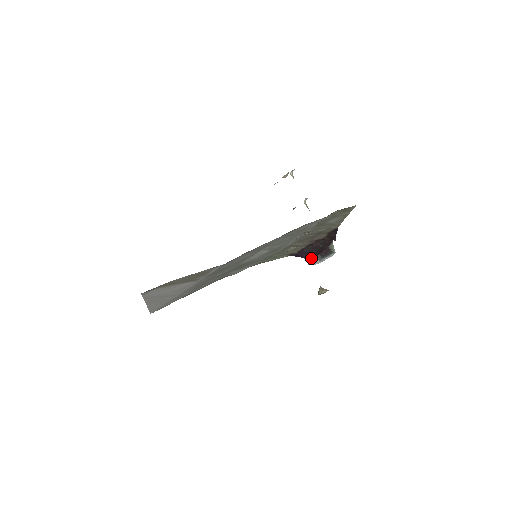
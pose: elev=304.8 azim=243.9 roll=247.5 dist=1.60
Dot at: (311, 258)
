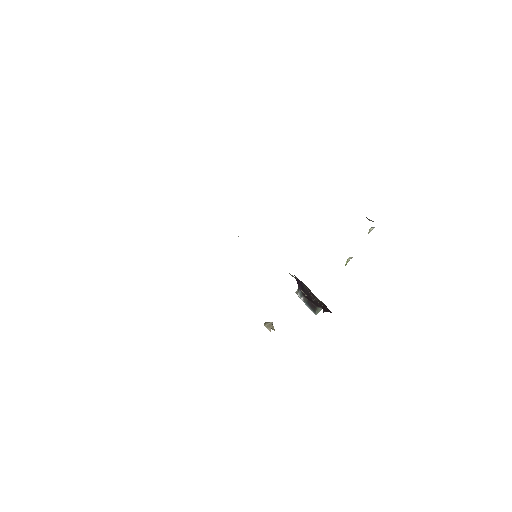
Dot at: (301, 292)
